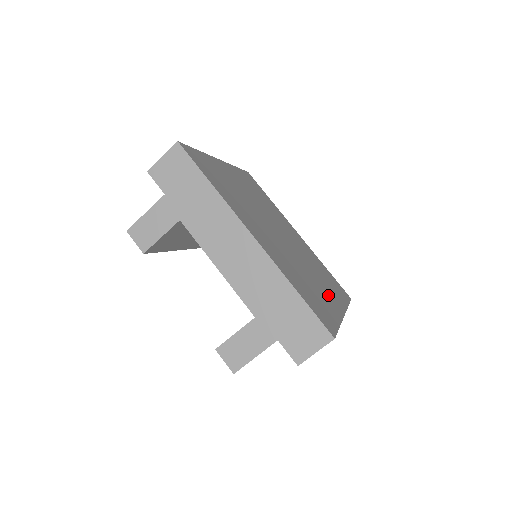
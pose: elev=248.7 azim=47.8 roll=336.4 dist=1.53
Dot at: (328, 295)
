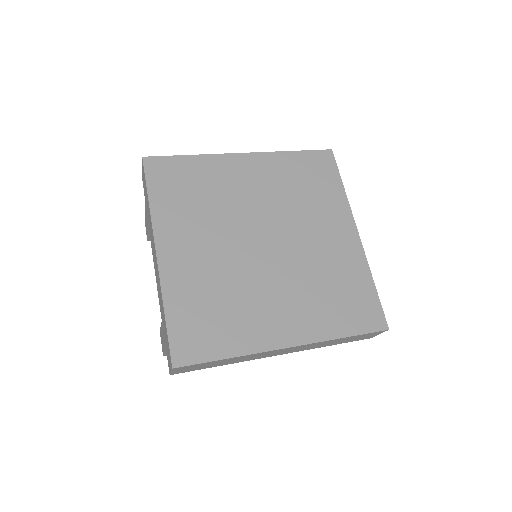
Dot at: (277, 321)
